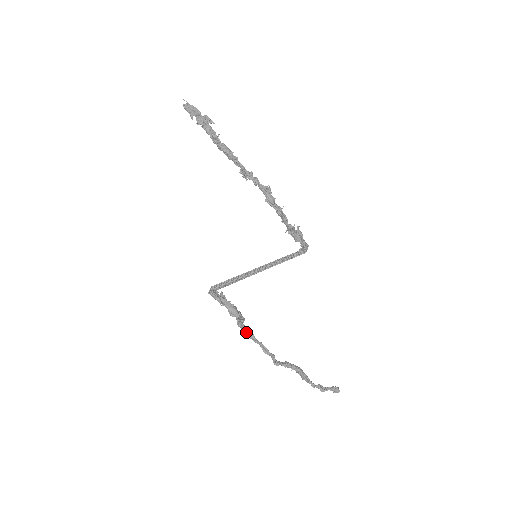
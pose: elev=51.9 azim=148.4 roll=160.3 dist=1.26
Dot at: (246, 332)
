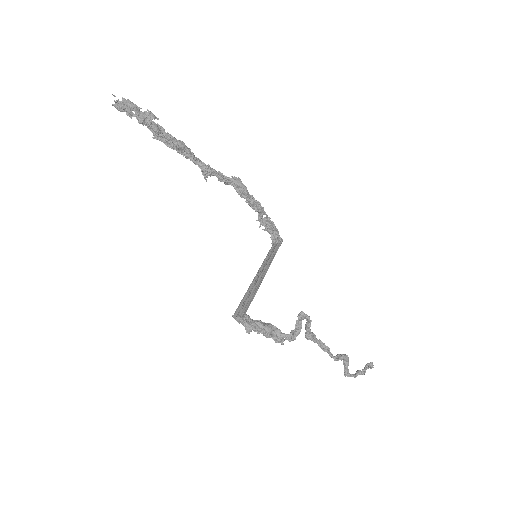
Dot at: (310, 329)
